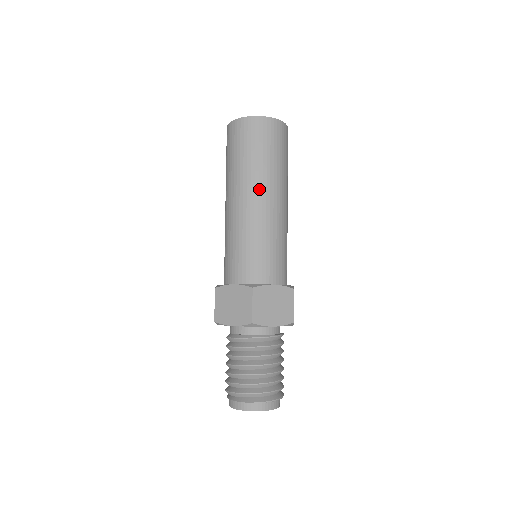
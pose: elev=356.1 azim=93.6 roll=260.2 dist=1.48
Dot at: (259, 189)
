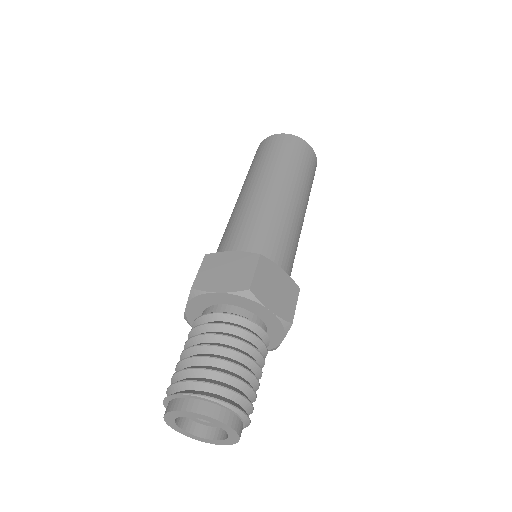
Dot at: (251, 183)
